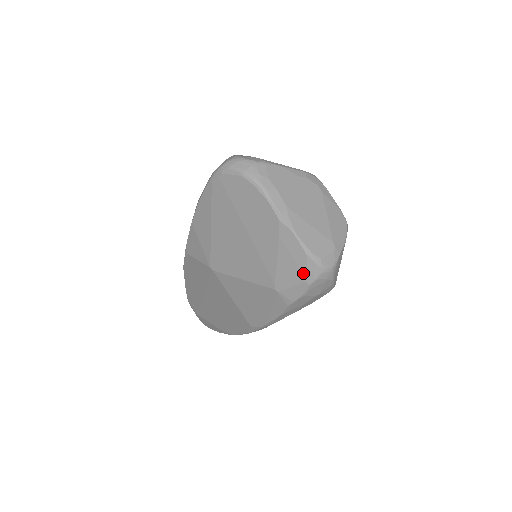
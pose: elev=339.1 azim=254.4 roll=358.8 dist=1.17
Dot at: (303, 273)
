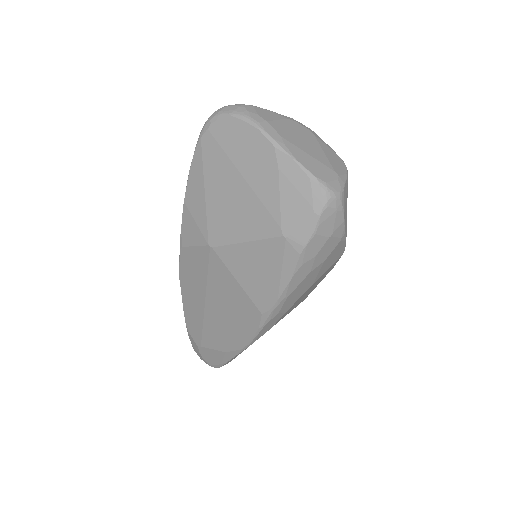
Dot at: (310, 203)
